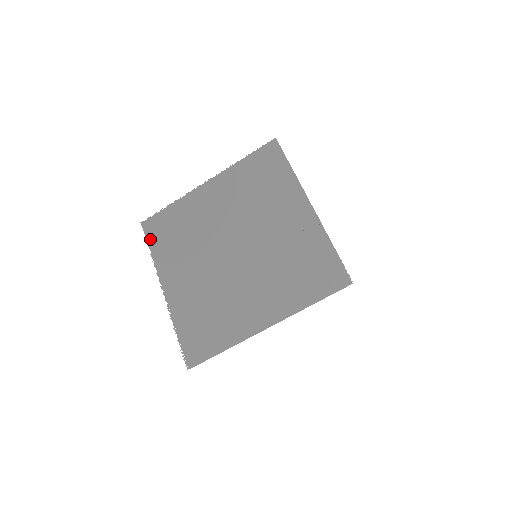
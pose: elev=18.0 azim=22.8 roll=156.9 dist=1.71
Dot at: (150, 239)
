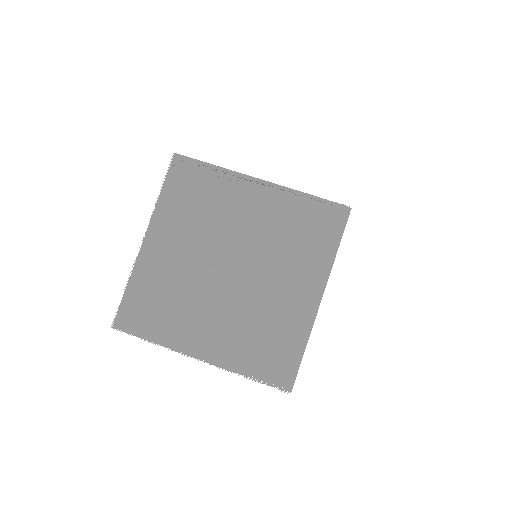
Dot at: (138, 332)
